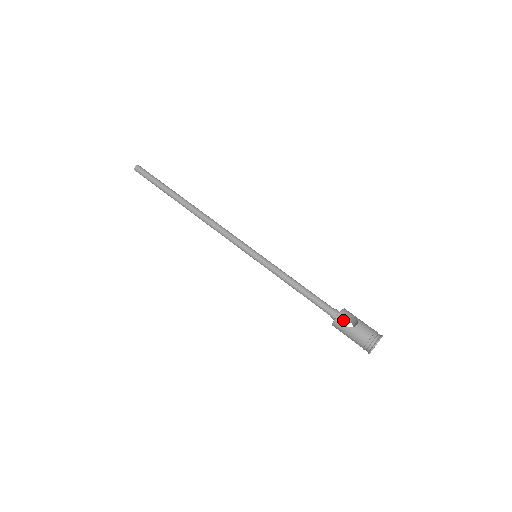
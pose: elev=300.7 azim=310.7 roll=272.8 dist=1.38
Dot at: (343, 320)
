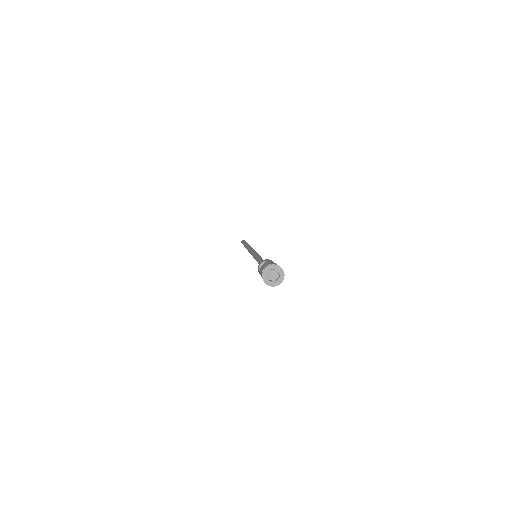
Dot at: (259, 268)
